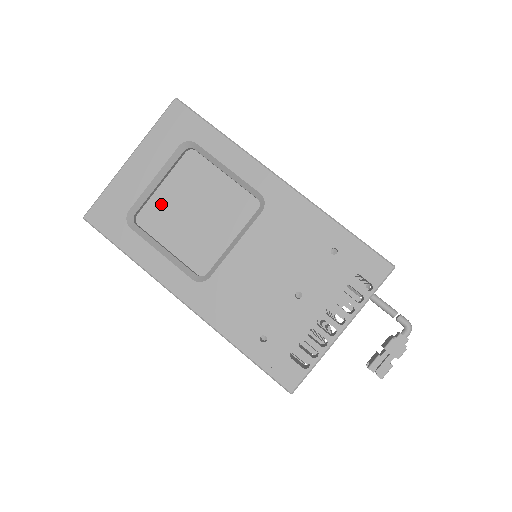
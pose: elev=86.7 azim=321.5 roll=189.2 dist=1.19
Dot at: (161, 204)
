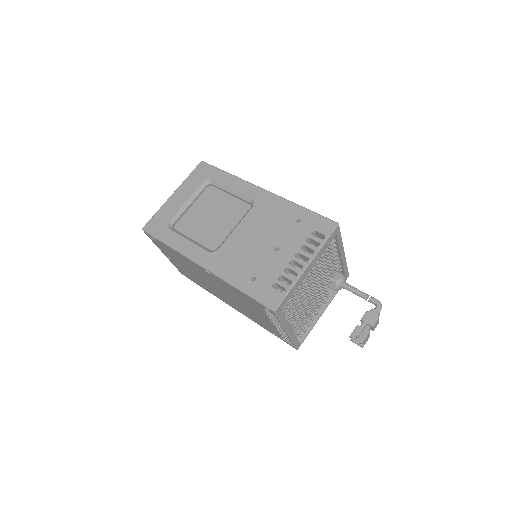
Dot at: (190, 217)
